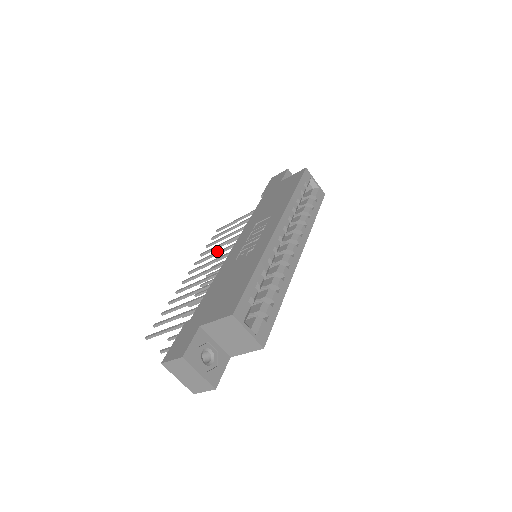
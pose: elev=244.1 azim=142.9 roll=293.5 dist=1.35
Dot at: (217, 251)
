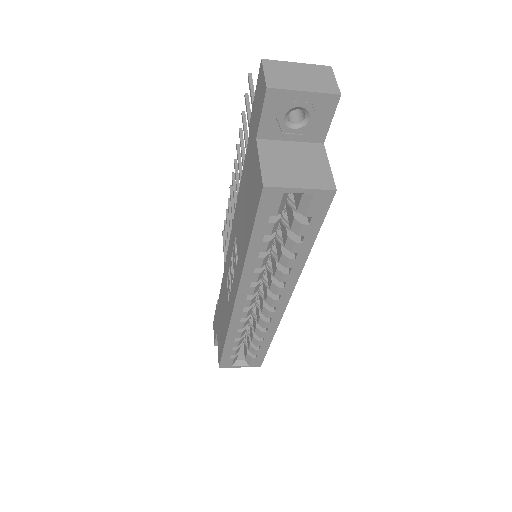
Dot at: (239, 175)
